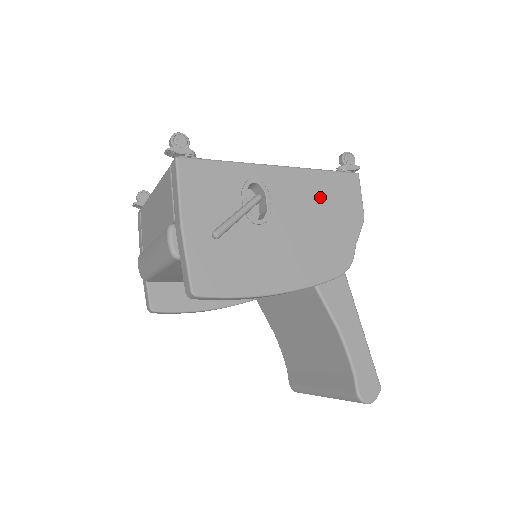
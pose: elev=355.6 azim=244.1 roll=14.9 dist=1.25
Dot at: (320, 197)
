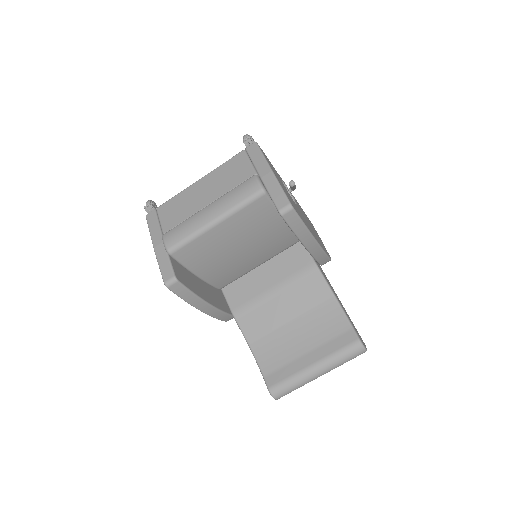
Dot at: occluded
